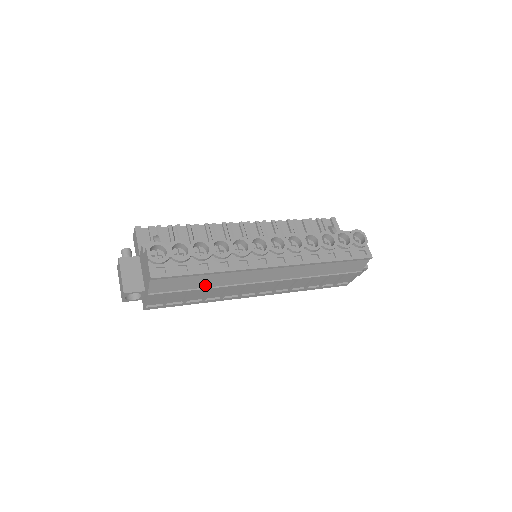
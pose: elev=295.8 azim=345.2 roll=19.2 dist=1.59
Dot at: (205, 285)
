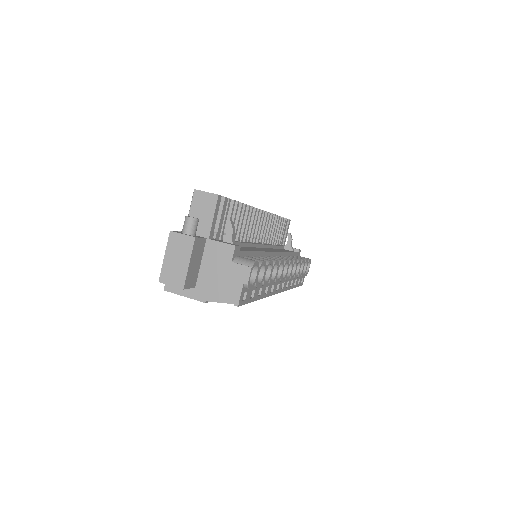
Dot at: occluded
